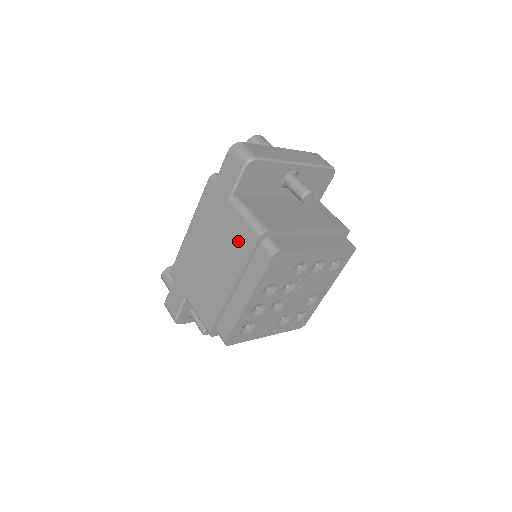
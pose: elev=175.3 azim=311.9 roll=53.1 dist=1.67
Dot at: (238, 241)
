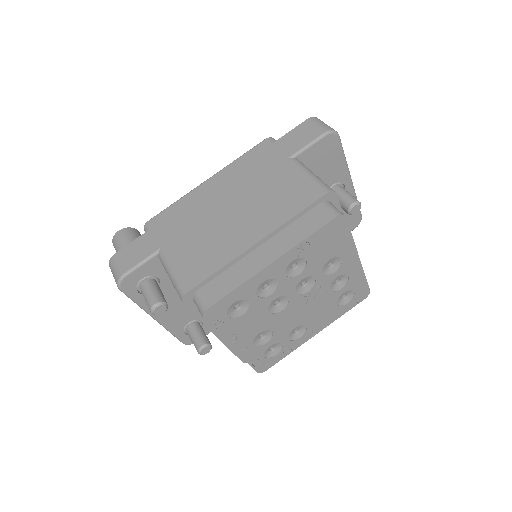
Dot at: (289, 195)
